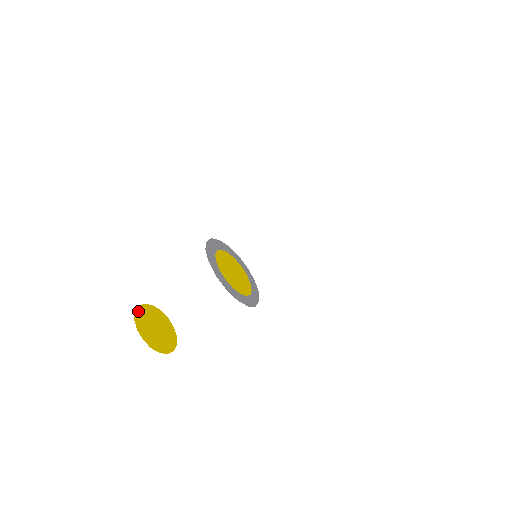
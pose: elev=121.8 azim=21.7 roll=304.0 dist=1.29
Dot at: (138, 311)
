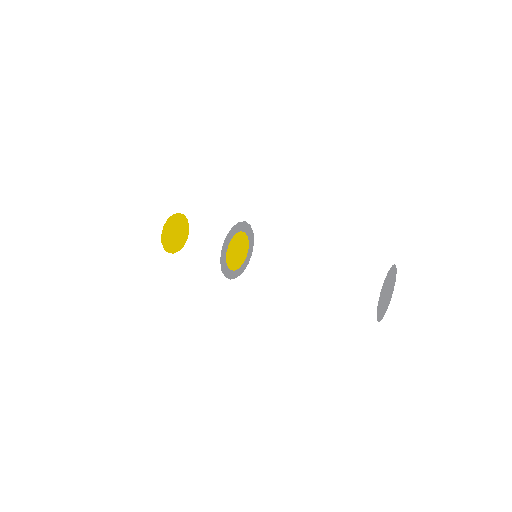
Dot at: (179, 215)
